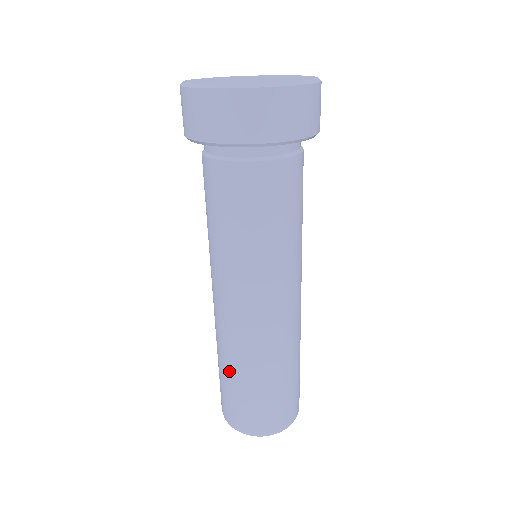
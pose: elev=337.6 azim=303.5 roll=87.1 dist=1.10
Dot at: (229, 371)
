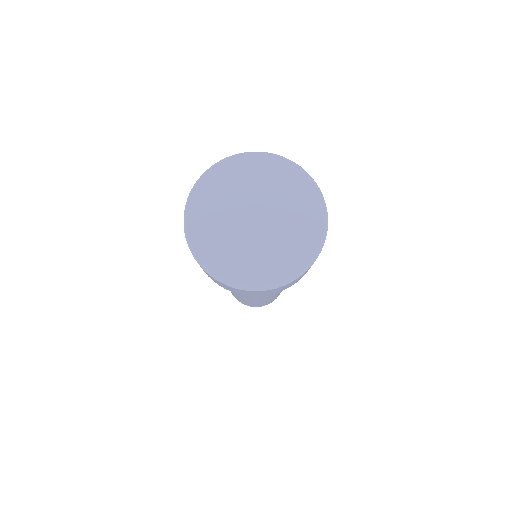
Dot at: occluded
